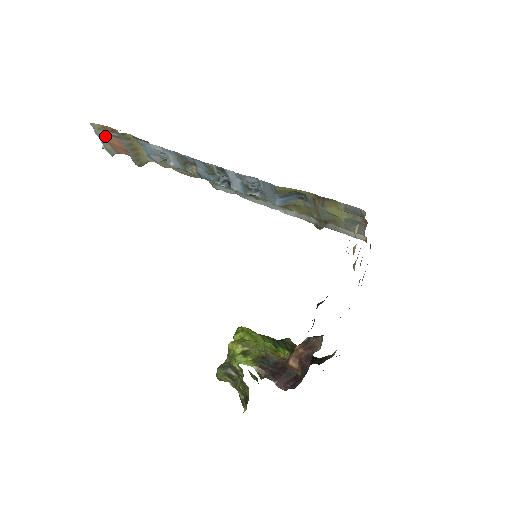
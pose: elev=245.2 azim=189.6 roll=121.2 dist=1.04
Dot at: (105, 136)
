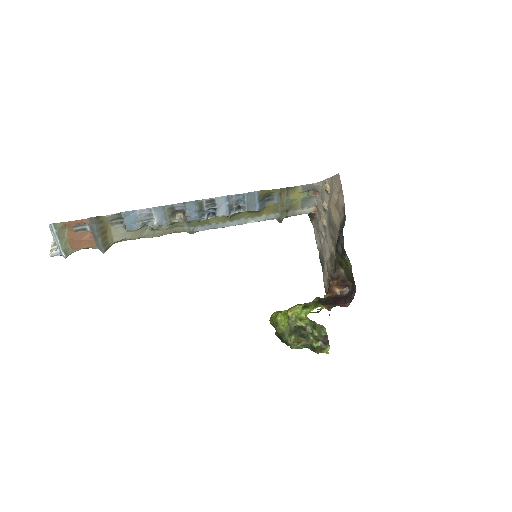
Dot at: (65, 235)
